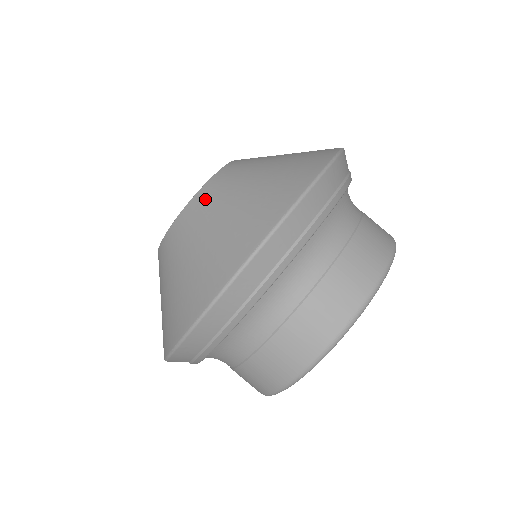
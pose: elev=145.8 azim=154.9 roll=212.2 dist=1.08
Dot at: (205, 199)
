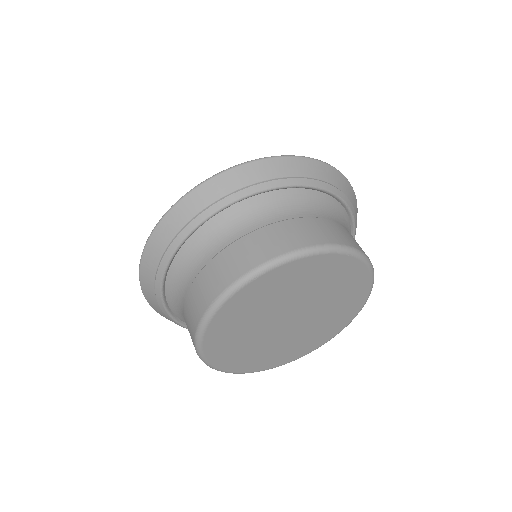
Dot at: occluded
